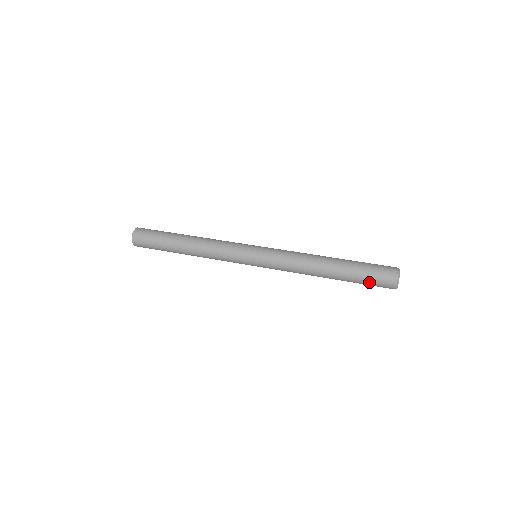
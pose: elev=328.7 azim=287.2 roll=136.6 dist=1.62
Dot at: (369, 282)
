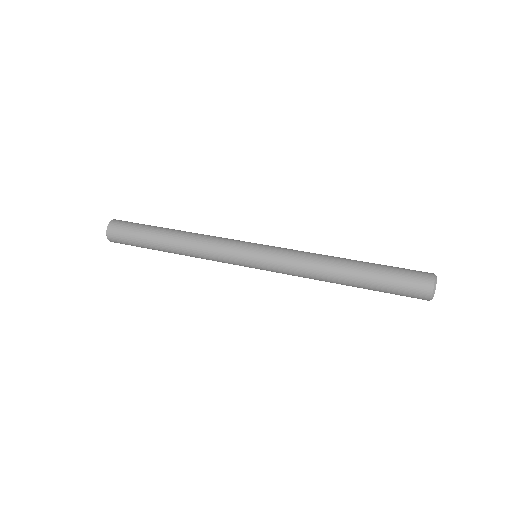
Dot at: (397, 292)
